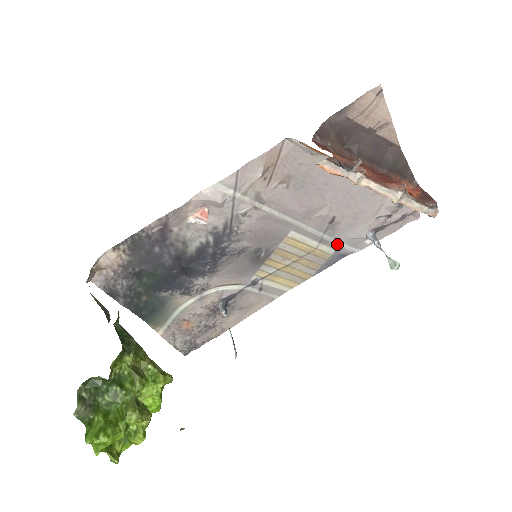
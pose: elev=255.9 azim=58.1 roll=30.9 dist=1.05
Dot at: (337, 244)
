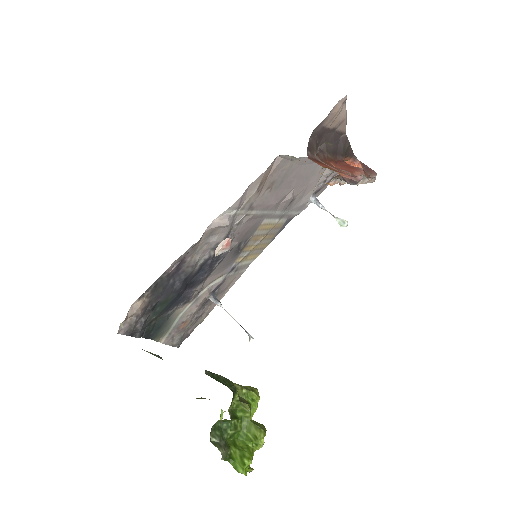
Dot at: (289, 214)
